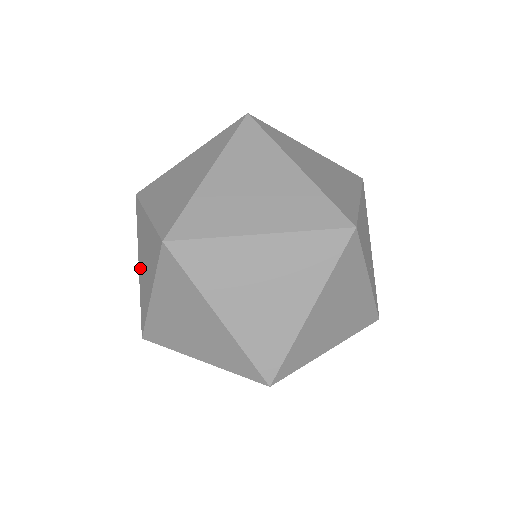
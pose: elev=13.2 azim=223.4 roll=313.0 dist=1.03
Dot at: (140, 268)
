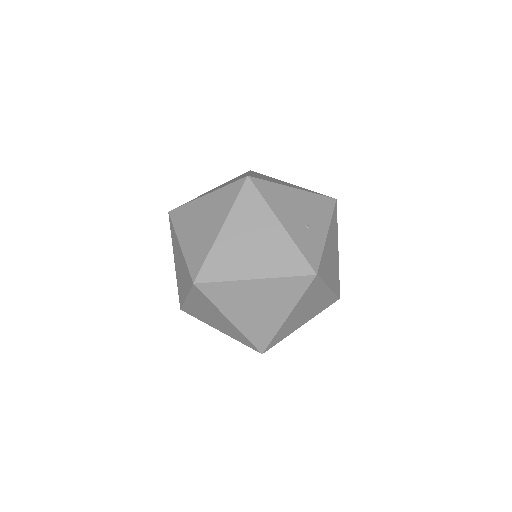
Dot at: (184, 289)
